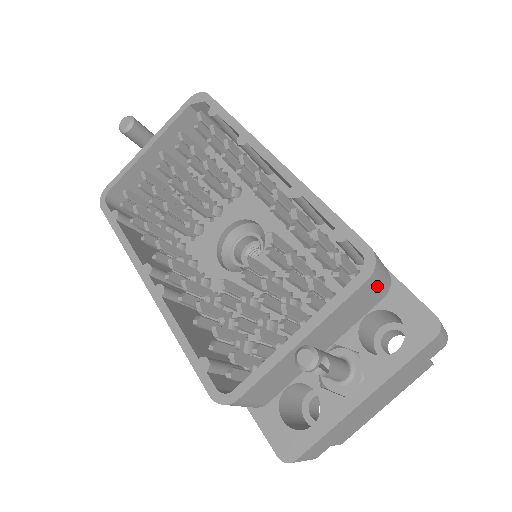
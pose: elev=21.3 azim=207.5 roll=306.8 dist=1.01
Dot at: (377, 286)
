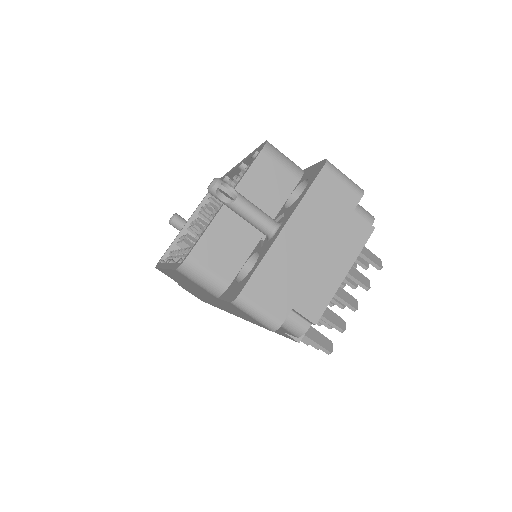
Dot at: (280, 163)
